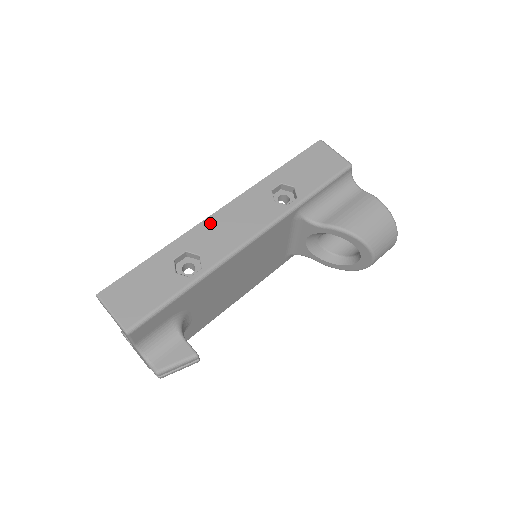
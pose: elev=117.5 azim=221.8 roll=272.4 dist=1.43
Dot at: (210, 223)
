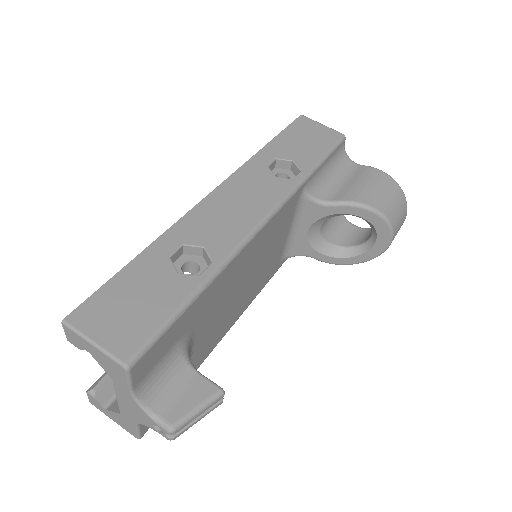
Dot at: (205, 208)
